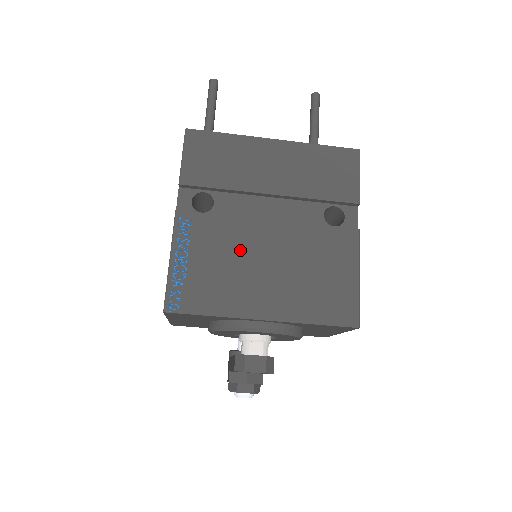
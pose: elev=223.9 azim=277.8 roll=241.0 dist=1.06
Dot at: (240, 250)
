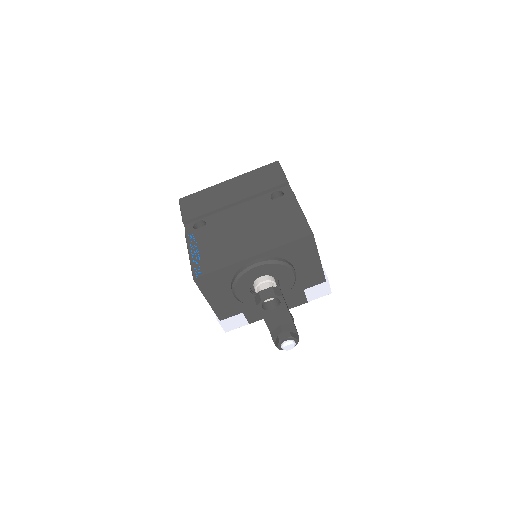
Dot at: (227, 233)
